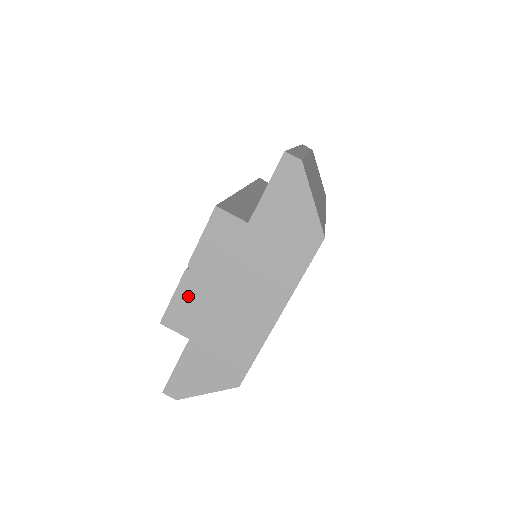
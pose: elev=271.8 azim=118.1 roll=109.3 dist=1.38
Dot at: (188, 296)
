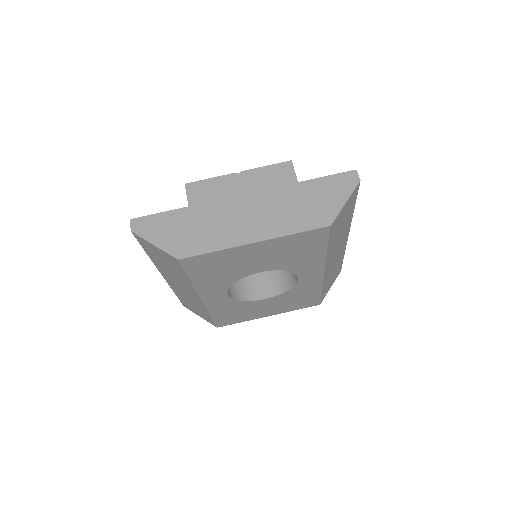
Dot at: (220, 185)
